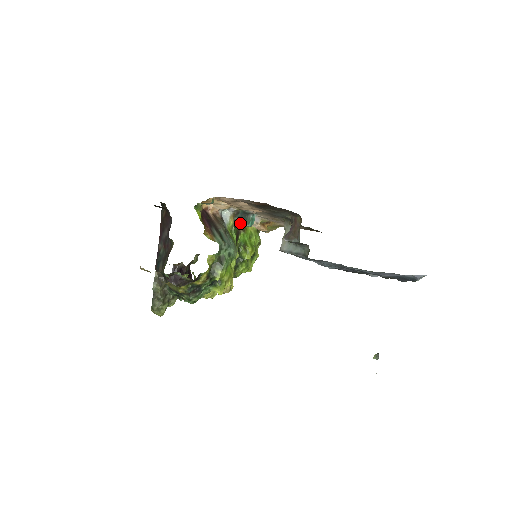
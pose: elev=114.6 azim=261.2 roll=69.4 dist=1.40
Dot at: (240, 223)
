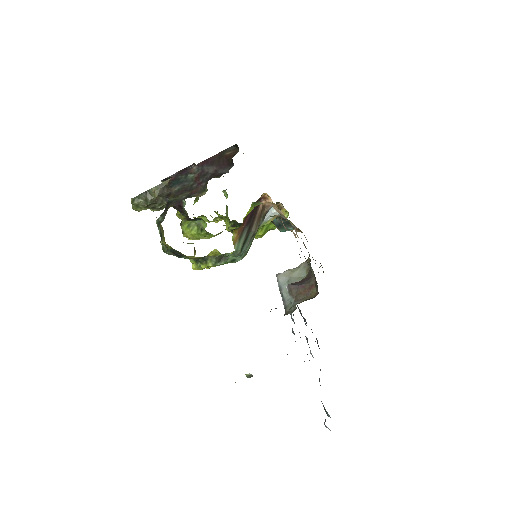
Dot at: (276, 224)
